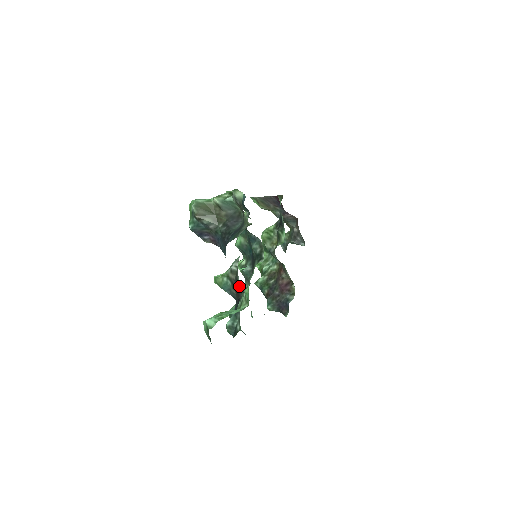
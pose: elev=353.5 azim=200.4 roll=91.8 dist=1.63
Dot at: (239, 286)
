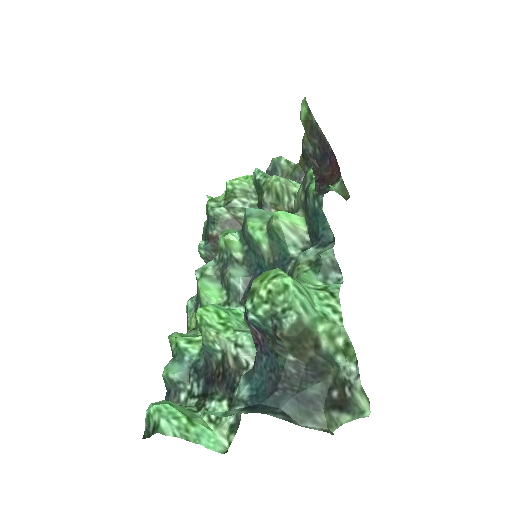
Dot at: (231, 391)
